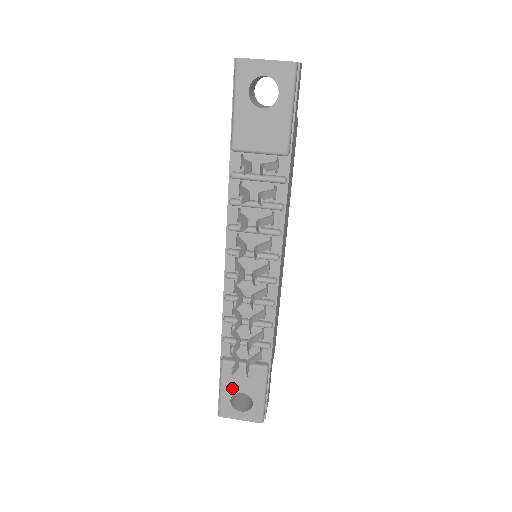
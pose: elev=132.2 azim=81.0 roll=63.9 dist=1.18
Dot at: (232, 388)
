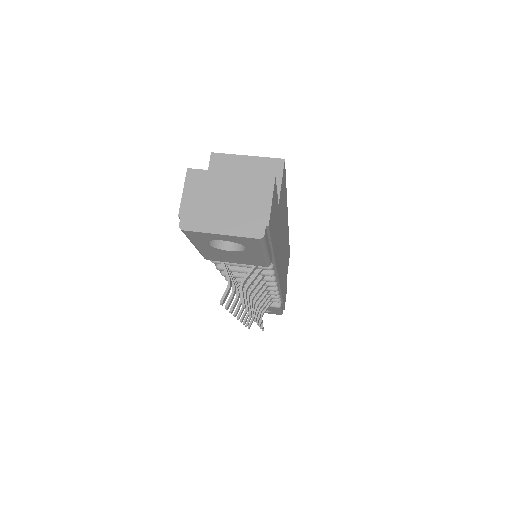
Dot at: occluded
